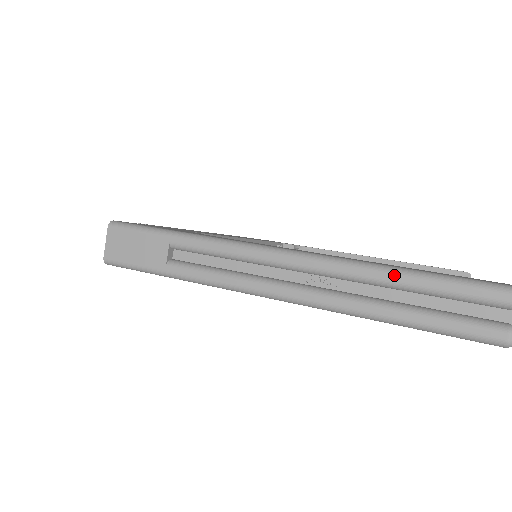
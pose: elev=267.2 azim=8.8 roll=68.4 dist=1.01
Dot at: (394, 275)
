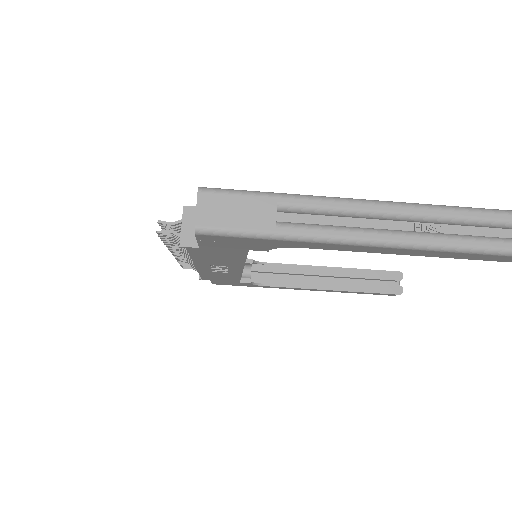
Dot at: (492, 214)
